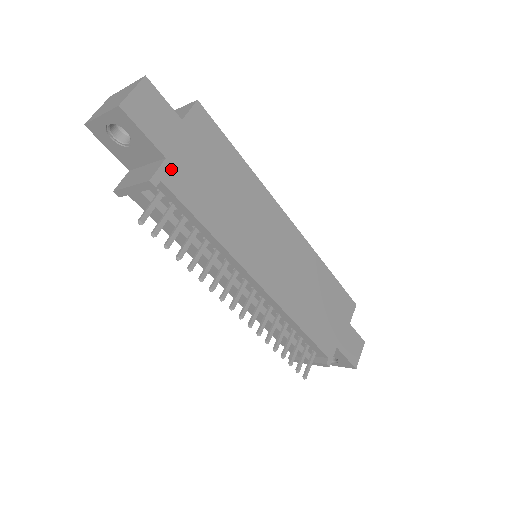
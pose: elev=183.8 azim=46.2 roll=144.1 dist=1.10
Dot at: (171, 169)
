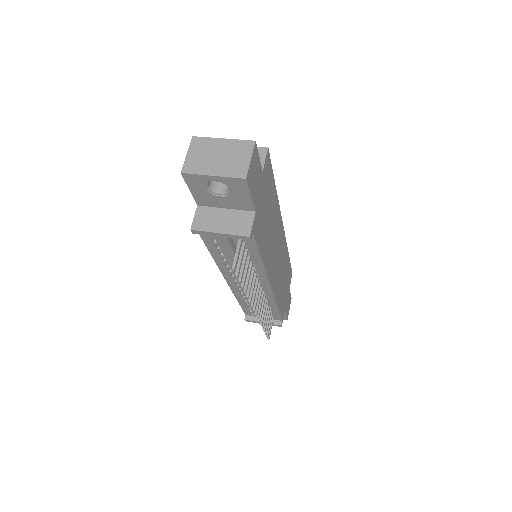
Dot at: (256, 219)
